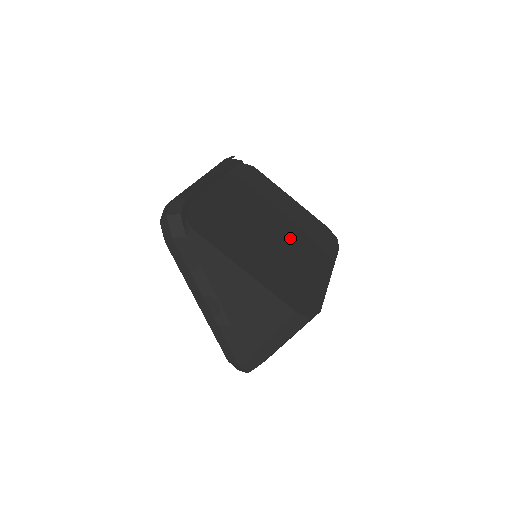
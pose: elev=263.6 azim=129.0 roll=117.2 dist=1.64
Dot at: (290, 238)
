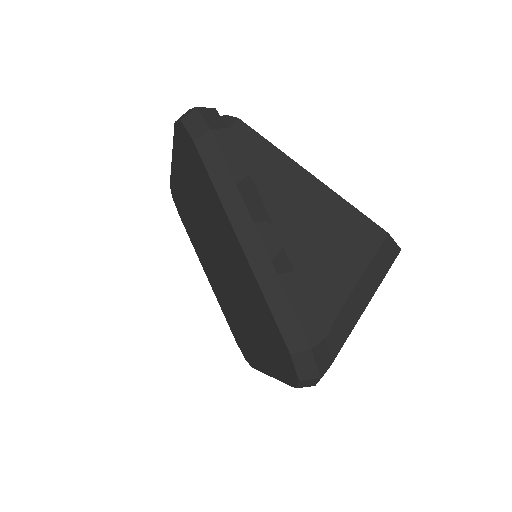
Dot at: occluded
